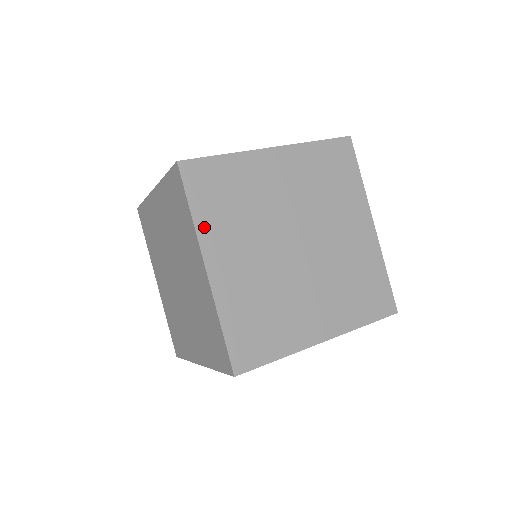
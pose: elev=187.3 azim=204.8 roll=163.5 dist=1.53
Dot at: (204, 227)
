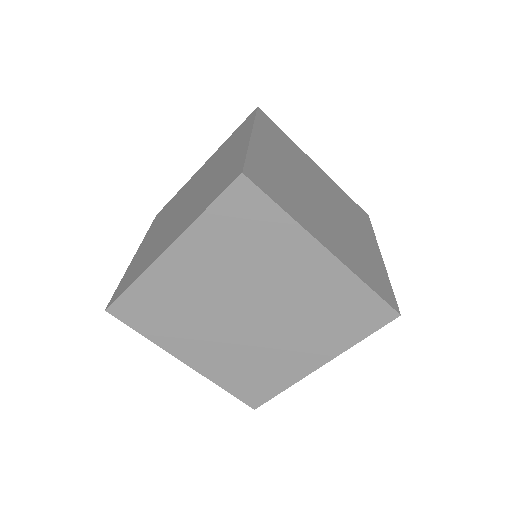
Dot at: (200, 229)
